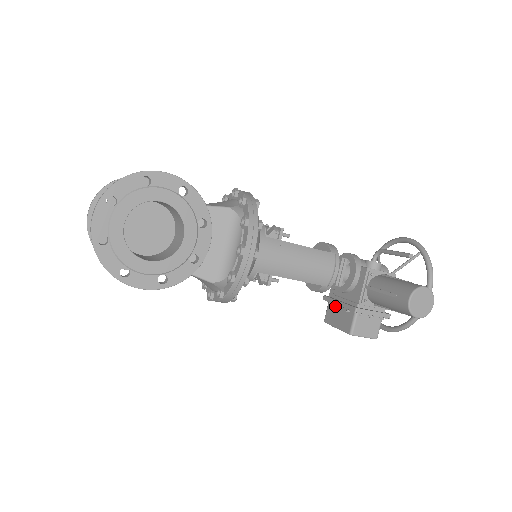
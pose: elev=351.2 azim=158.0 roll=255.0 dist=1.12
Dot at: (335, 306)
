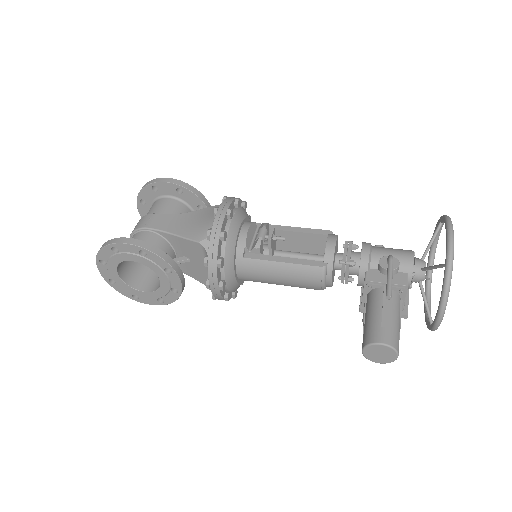
Dot at: occluded
